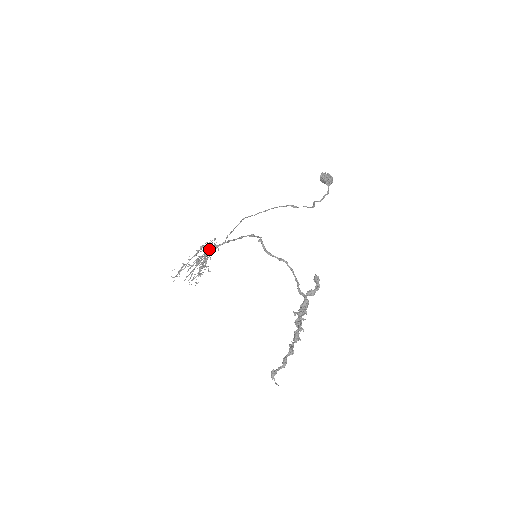
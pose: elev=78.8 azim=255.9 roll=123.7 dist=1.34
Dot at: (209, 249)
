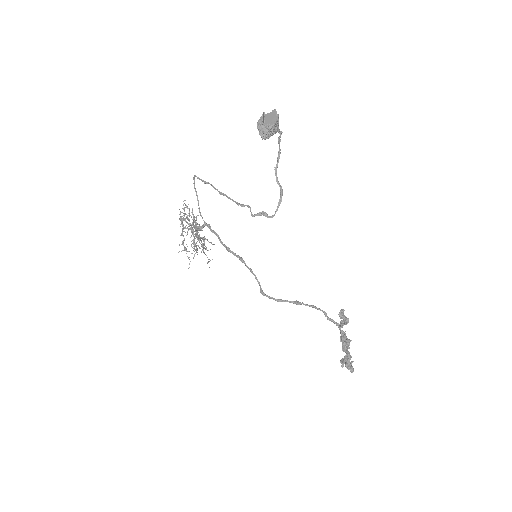
Dot at: (193, 227)
